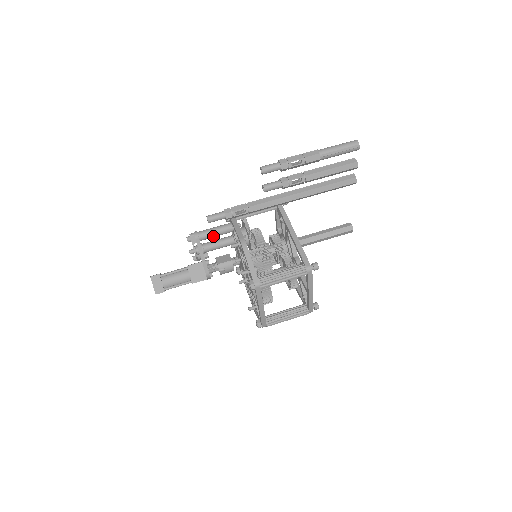
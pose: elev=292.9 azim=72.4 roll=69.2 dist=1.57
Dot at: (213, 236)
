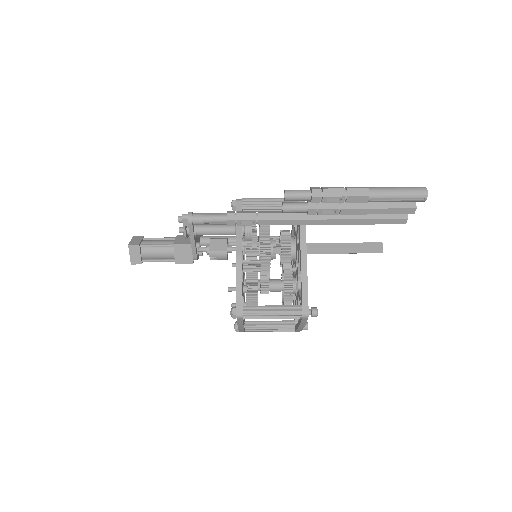
Dot at: (210, 224)
